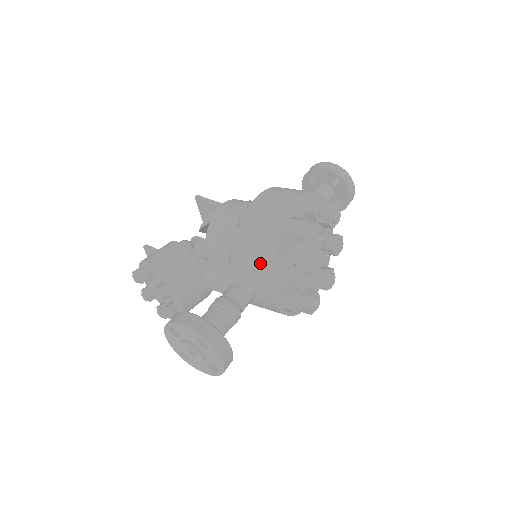
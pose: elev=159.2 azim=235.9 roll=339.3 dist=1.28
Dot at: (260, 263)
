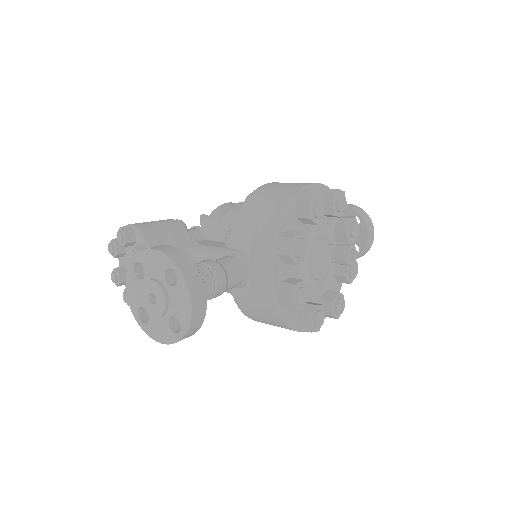
Dot at: (262, 231)
